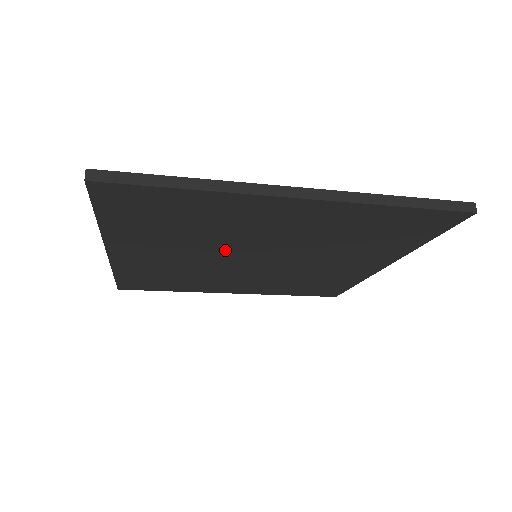
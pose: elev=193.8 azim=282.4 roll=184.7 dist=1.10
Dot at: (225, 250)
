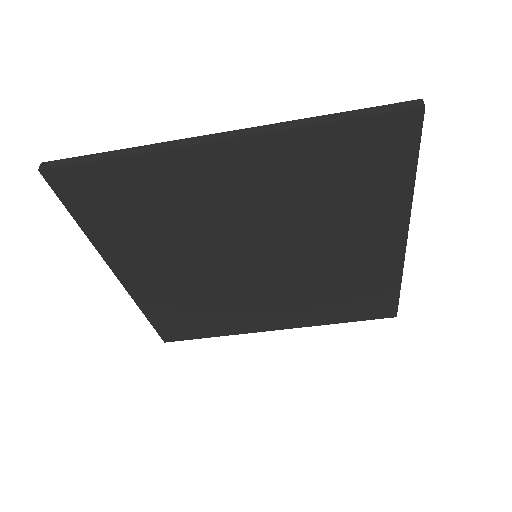
Dot at: (215, 248)
